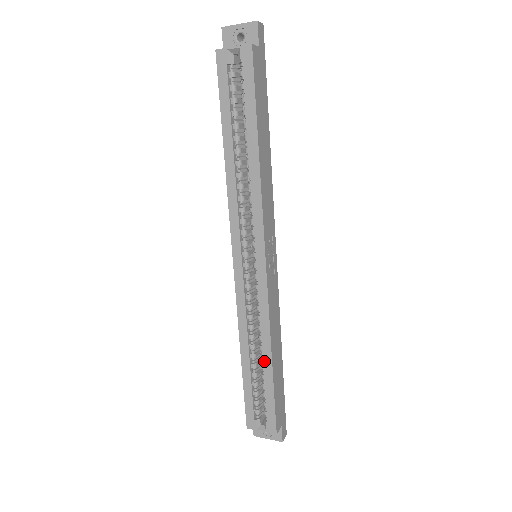
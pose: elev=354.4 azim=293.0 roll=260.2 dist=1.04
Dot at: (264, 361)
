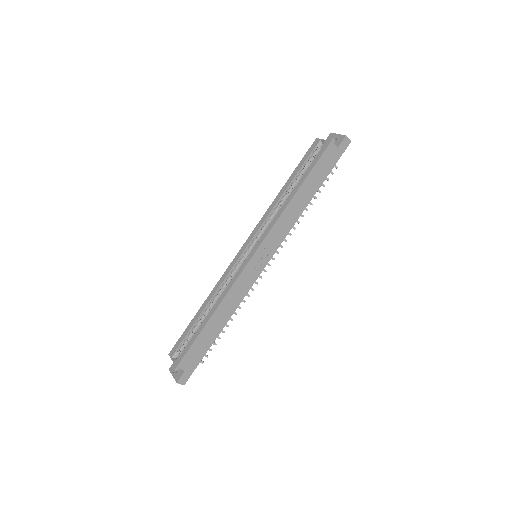
Dot at: (208, 314)
